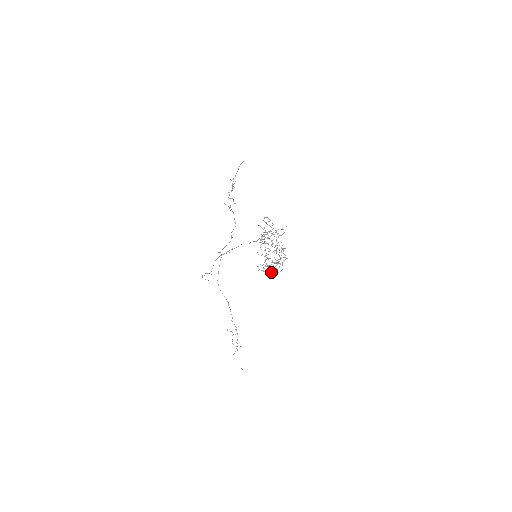
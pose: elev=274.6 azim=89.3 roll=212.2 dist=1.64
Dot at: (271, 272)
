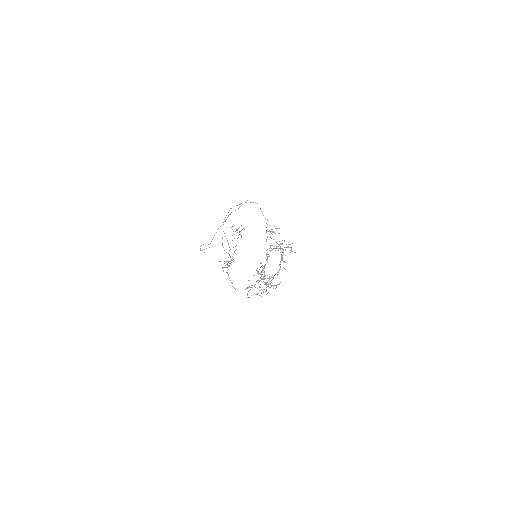
Dot at: (257, 294)
